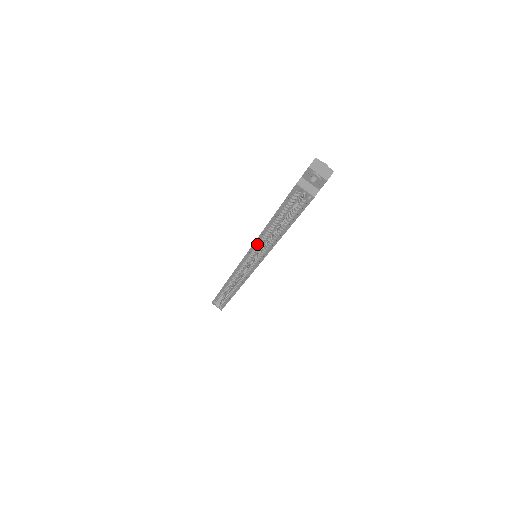
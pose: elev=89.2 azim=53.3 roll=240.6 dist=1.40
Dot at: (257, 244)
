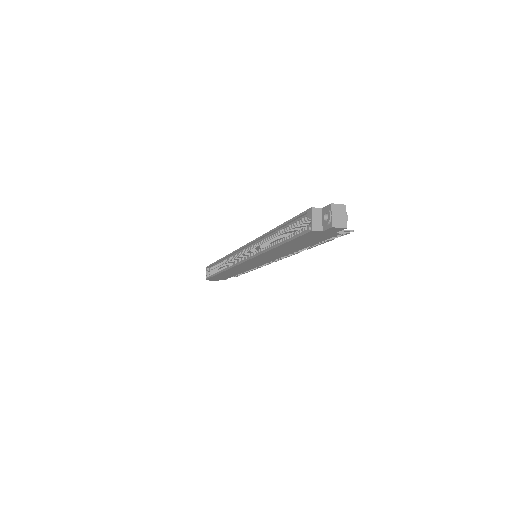
Dot at: (260, 241)
